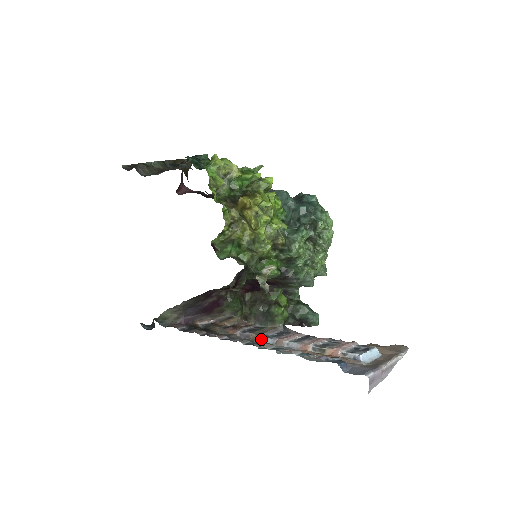
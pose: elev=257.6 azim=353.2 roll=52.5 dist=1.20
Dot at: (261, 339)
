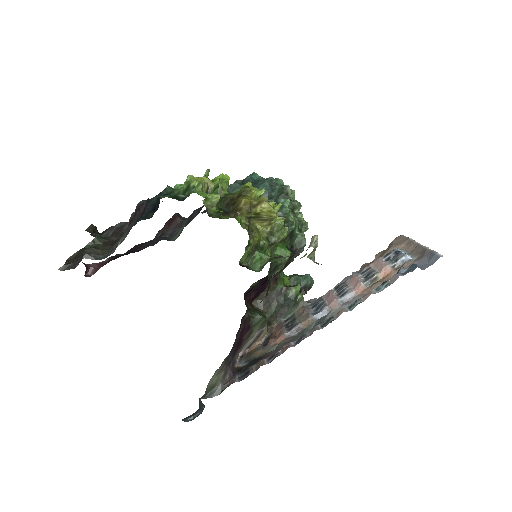
Dot at: (314, 319)
